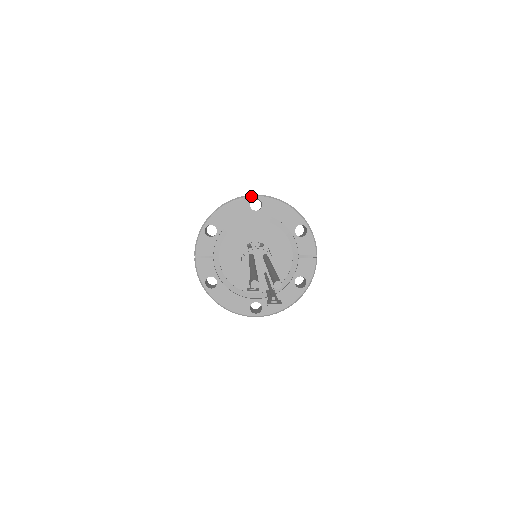
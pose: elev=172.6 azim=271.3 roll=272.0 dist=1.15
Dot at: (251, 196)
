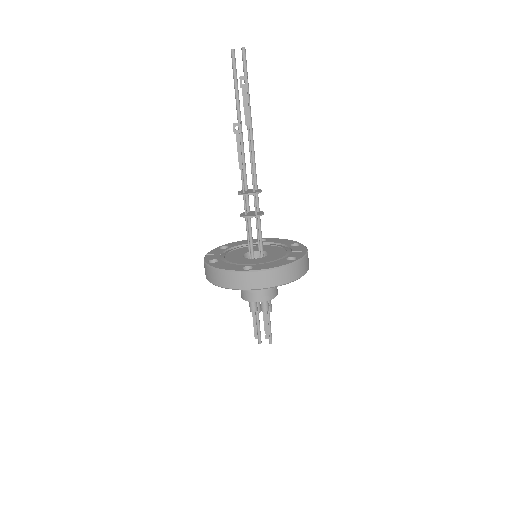
Dot at: occluded
